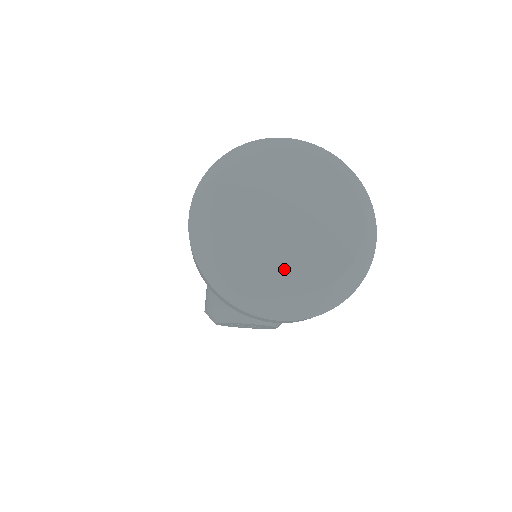
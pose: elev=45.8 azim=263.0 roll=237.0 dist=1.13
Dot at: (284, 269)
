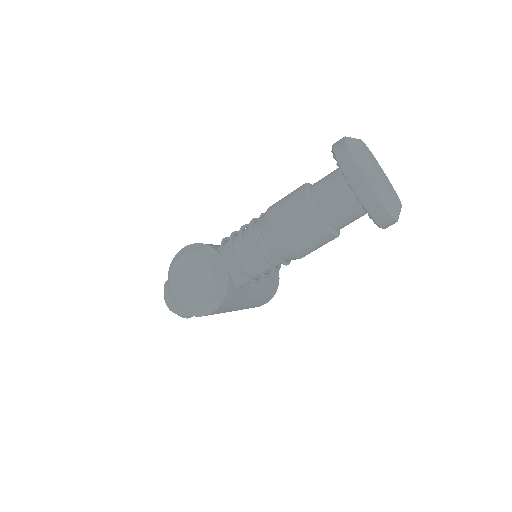
Dot at: (376, 167)
